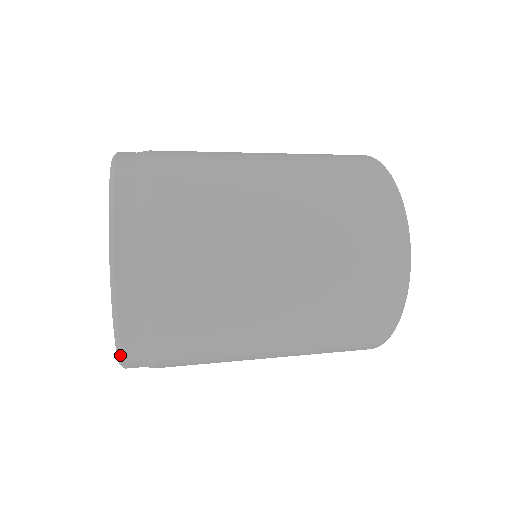
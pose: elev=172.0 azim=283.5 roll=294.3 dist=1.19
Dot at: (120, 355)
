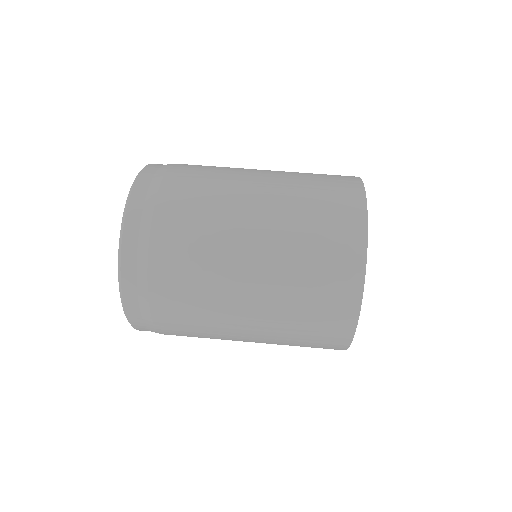
Dot at: (127, 319)
